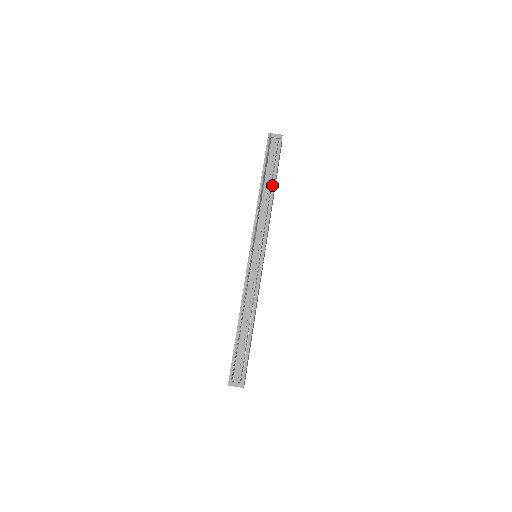
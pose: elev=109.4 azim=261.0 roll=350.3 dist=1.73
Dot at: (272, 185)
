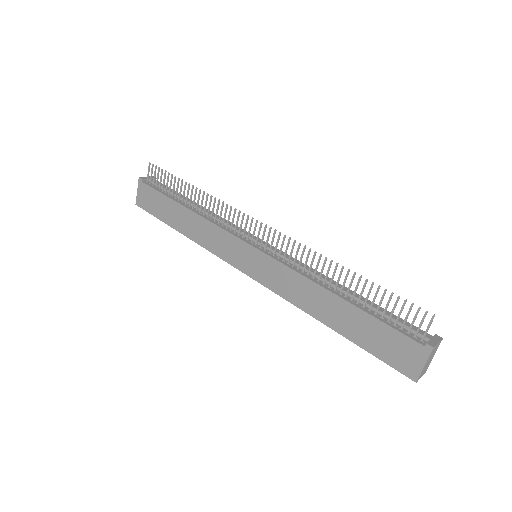
Dot at: occluded
